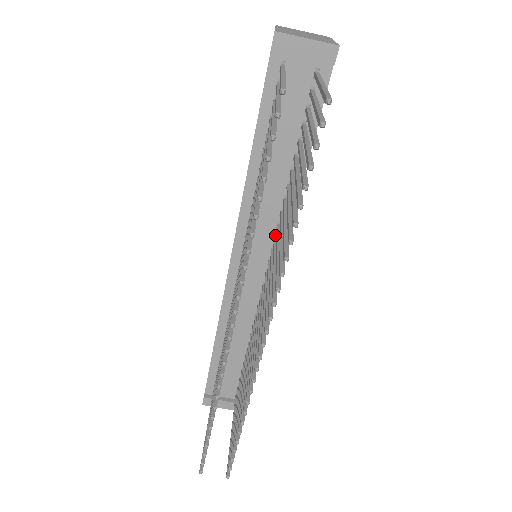
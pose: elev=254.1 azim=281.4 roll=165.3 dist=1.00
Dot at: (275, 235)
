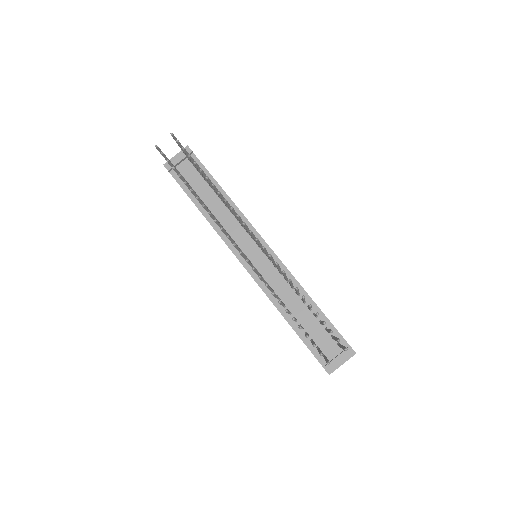
Dot at: occluded
